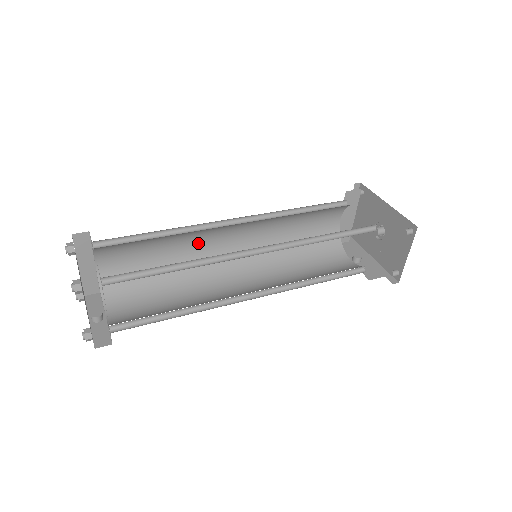
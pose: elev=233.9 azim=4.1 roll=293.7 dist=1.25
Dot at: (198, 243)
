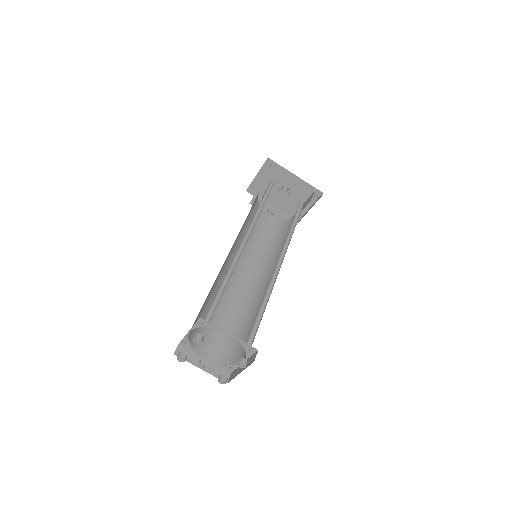
Dot at: occluded
